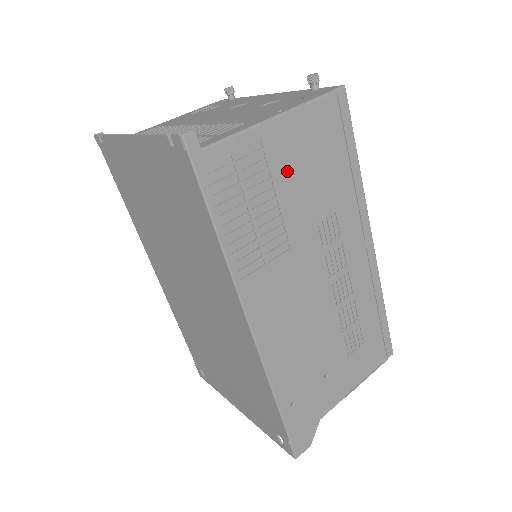
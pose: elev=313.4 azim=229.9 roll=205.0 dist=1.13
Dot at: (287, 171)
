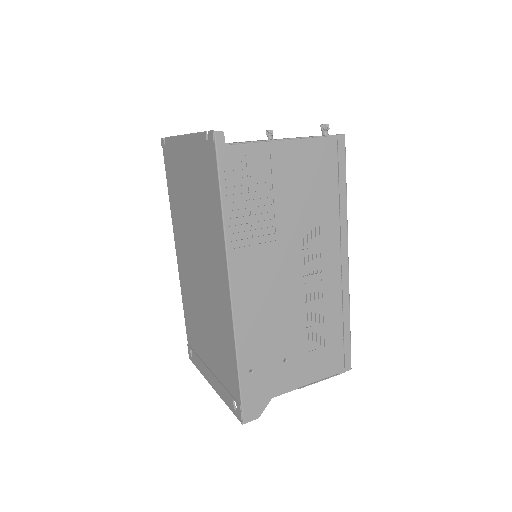
Dot at: (286, 181)
